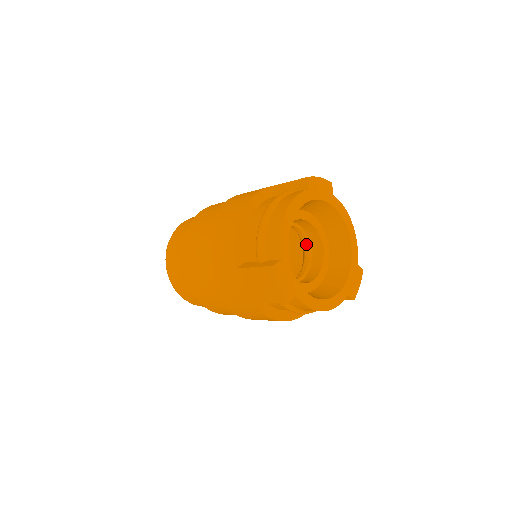
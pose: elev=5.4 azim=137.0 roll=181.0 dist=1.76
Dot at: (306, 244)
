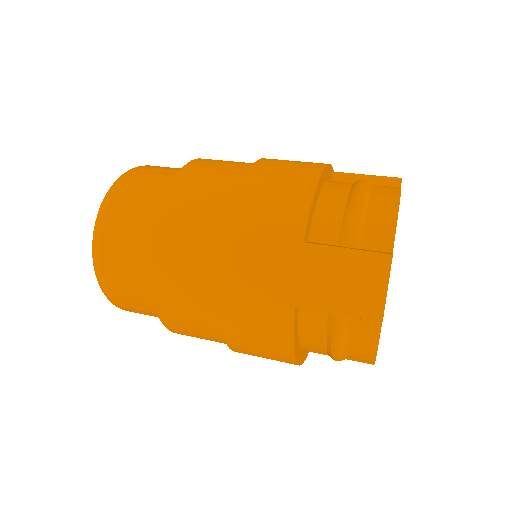
Dot at: occluded
